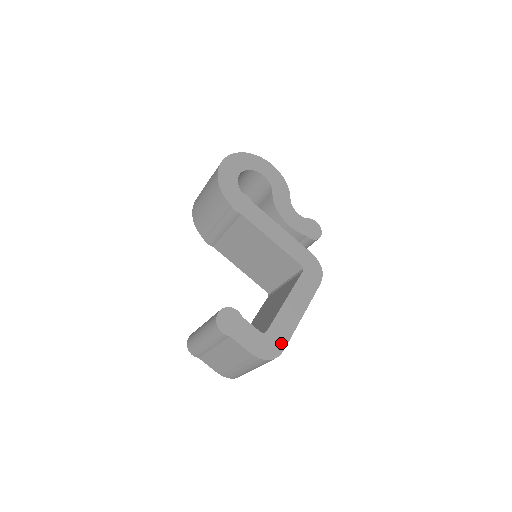
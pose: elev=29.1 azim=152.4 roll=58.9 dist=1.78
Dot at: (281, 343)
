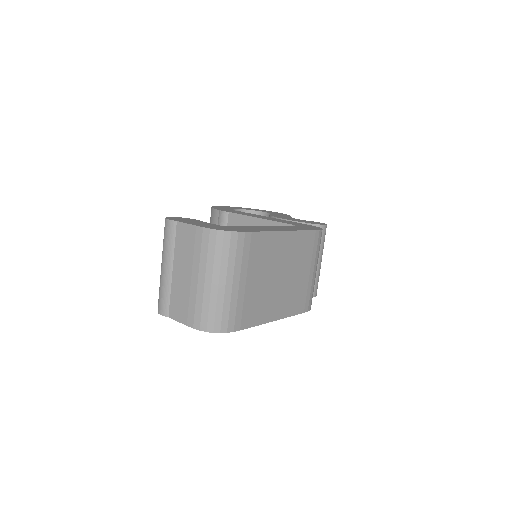
Dot at: (246, 230)
